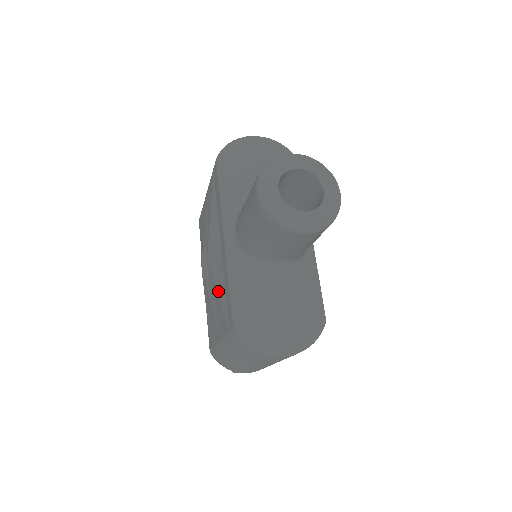
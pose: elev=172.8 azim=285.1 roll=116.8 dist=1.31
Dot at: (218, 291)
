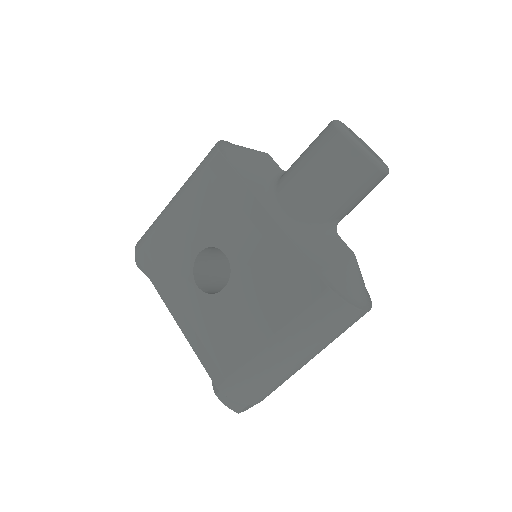
Dot at: (269, 274)
